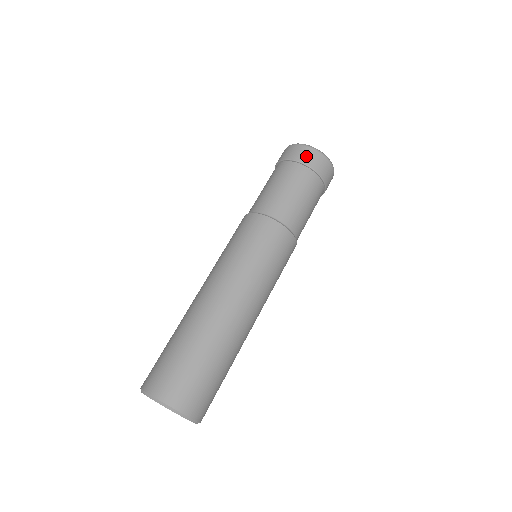
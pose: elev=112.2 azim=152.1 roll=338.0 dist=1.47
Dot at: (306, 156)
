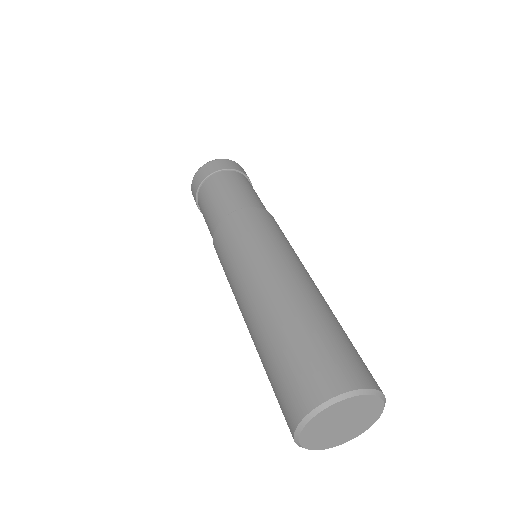
Dot at: (204, 173)
